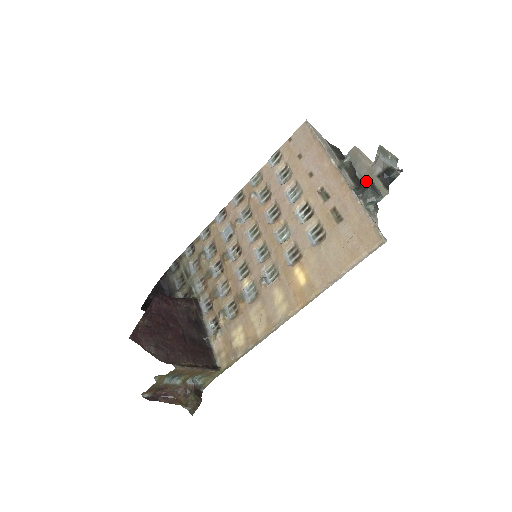
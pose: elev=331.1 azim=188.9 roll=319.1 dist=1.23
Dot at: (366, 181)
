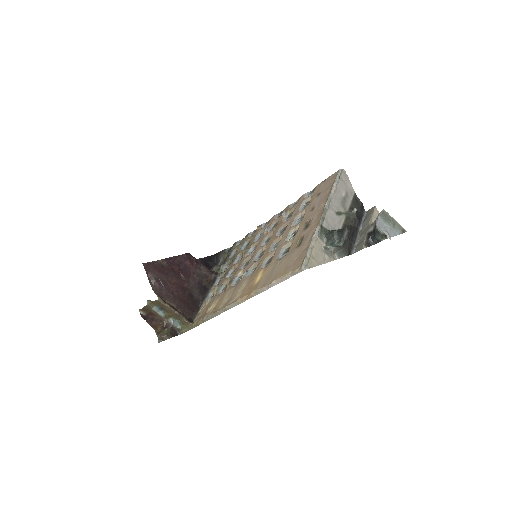
Dot at: (343, 228)
